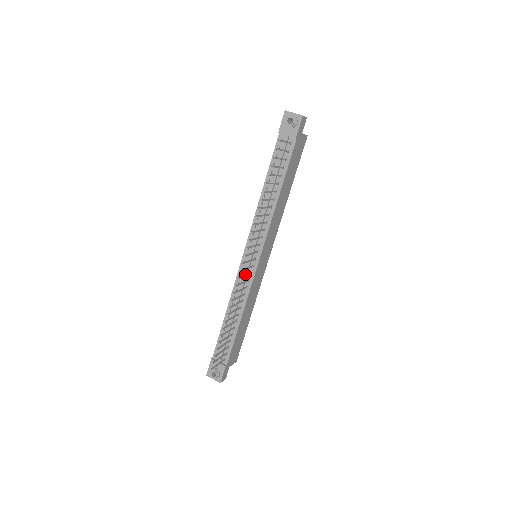
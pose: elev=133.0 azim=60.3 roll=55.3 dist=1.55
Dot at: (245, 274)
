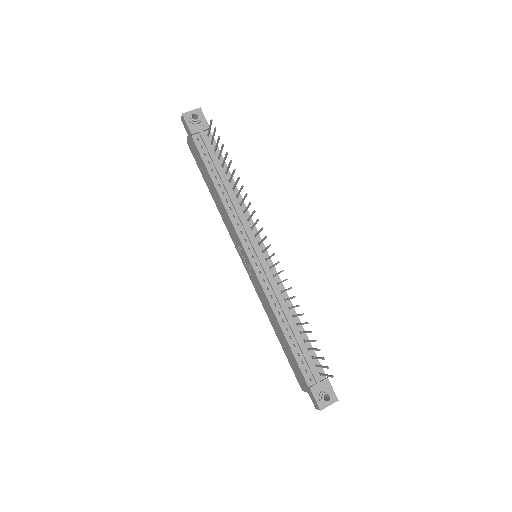
Dot at: (272, 265)
